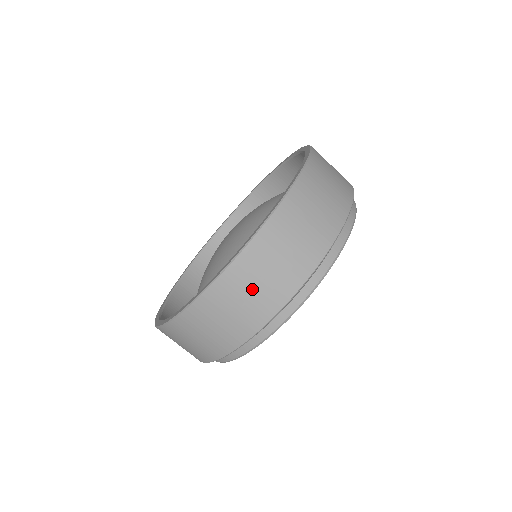
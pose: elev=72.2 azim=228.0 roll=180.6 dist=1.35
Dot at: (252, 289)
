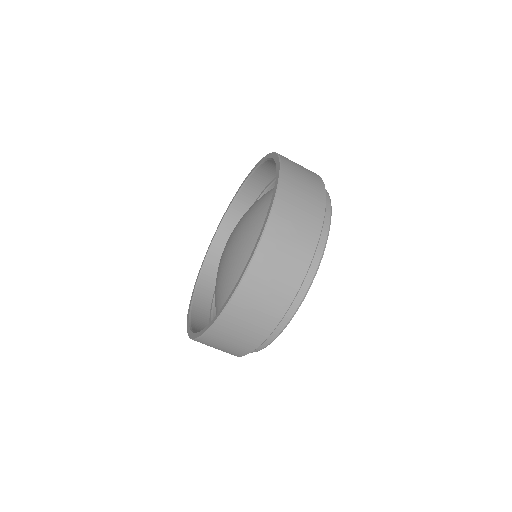
Dot at: (216, 348)
